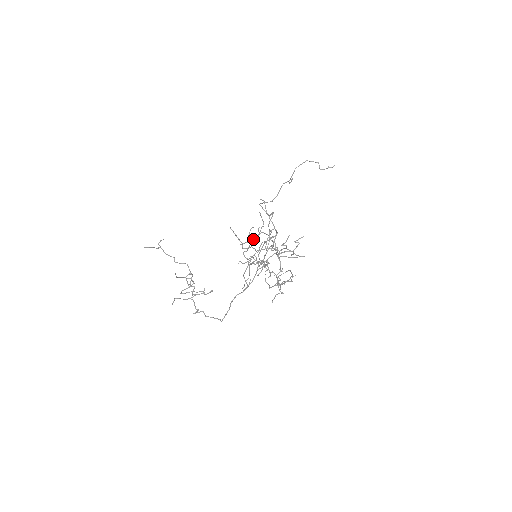
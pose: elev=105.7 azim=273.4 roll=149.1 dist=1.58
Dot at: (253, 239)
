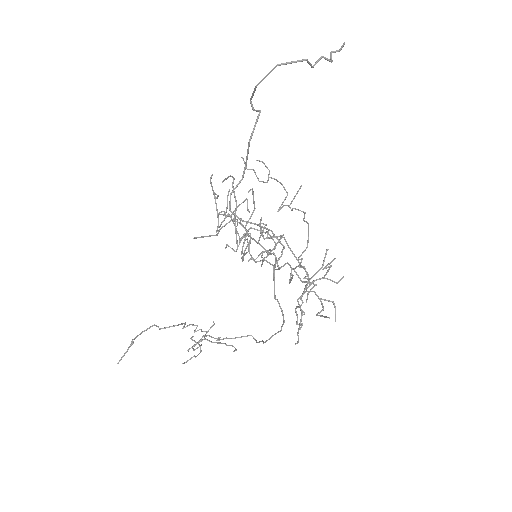
Dot at: (235, 226)
